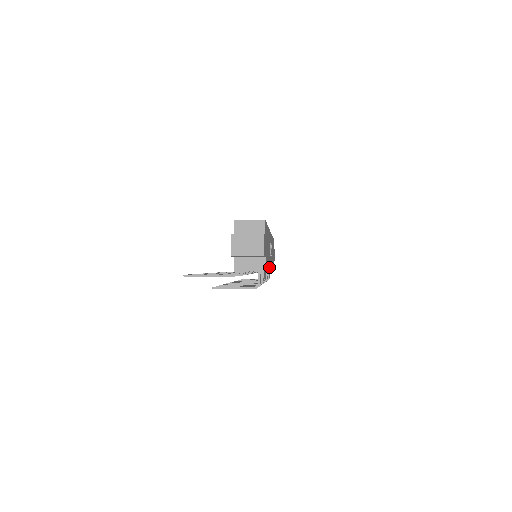
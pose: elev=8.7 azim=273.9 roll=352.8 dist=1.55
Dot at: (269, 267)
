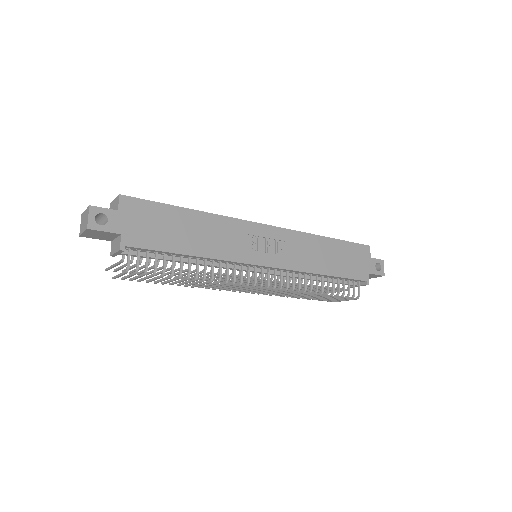
Dot at: (338, 278)
